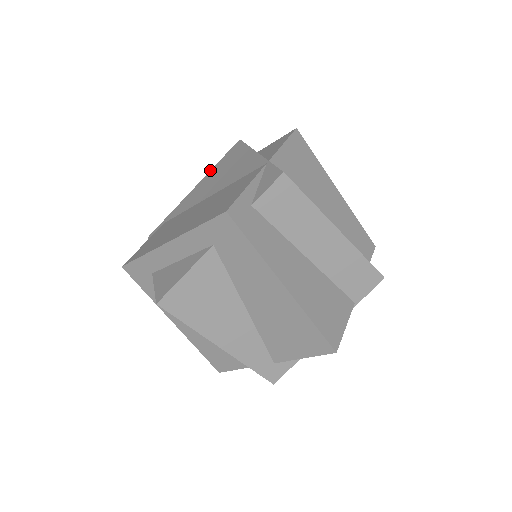
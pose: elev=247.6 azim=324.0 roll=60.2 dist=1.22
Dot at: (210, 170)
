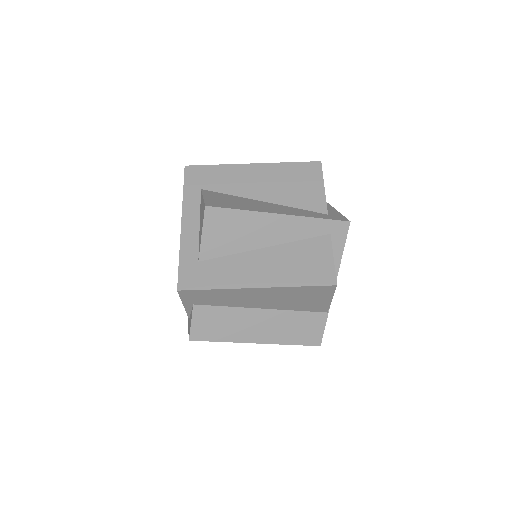
Dot at: occluded
